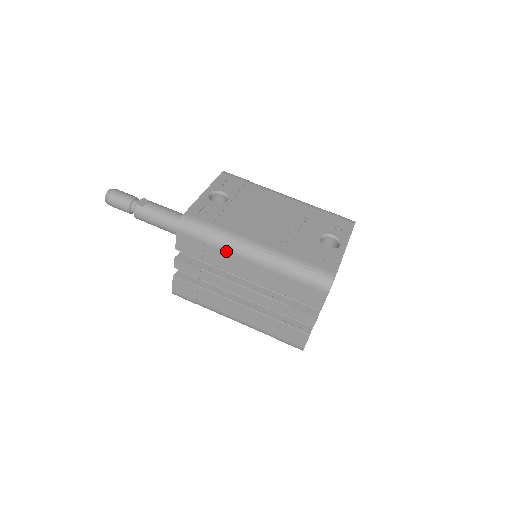
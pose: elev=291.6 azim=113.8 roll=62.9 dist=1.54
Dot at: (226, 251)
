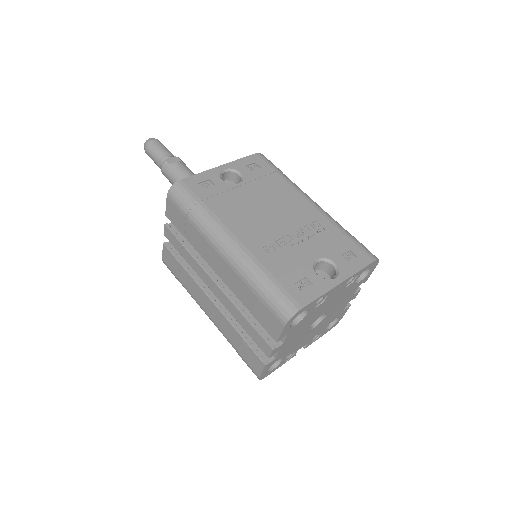
Dot at: (202, 234)
